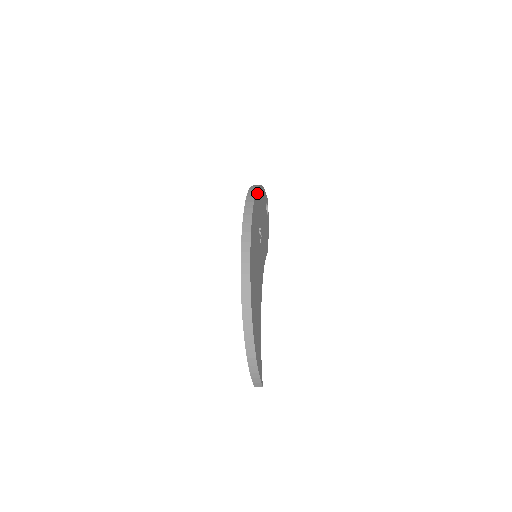
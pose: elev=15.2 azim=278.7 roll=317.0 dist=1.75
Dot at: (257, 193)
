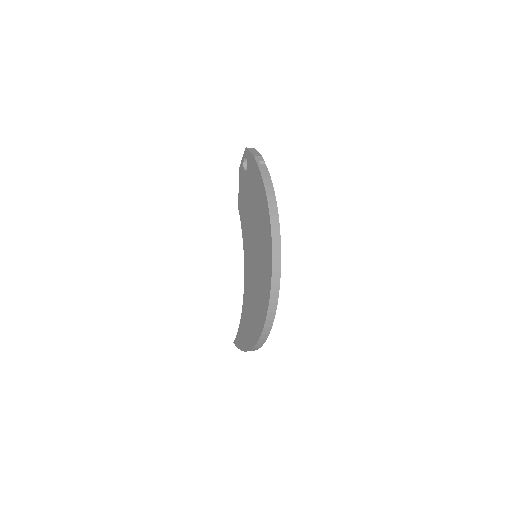
Dot at: (275, 208)
